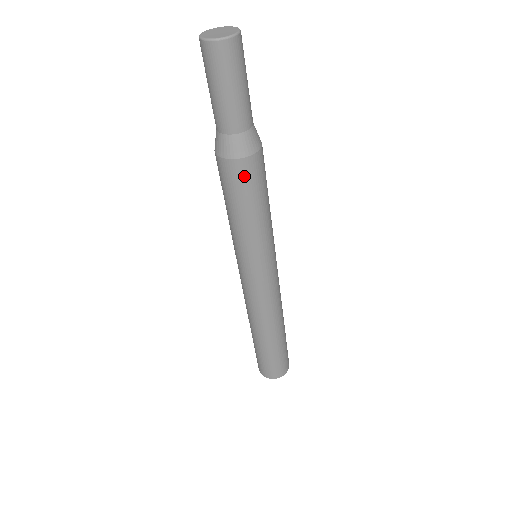
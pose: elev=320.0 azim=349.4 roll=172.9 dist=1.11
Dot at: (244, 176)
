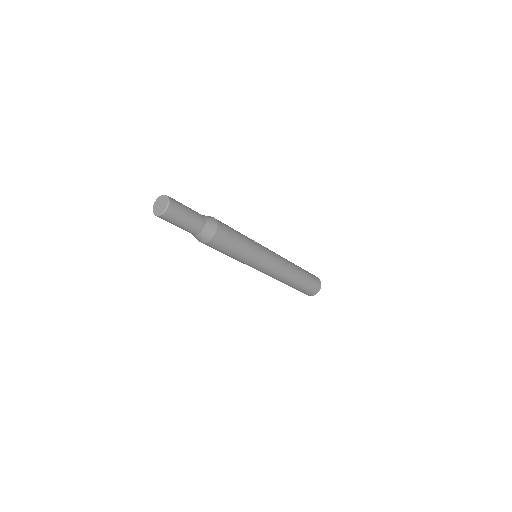
Dot at: (216, 245)
